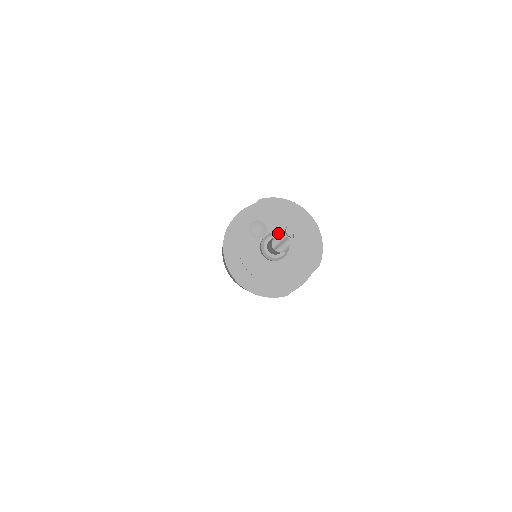
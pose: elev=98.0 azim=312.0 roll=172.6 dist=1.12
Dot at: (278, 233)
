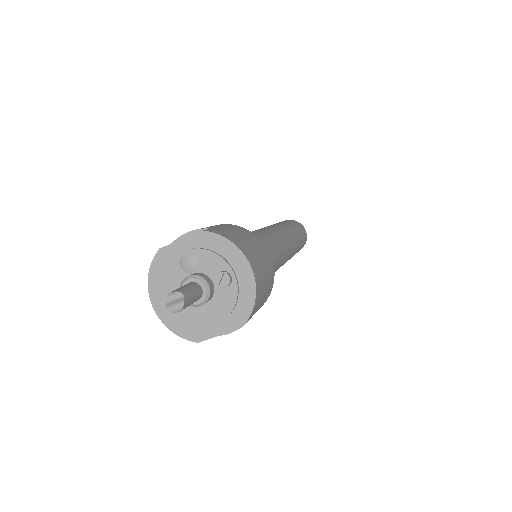
Dot at: (202, 278)
